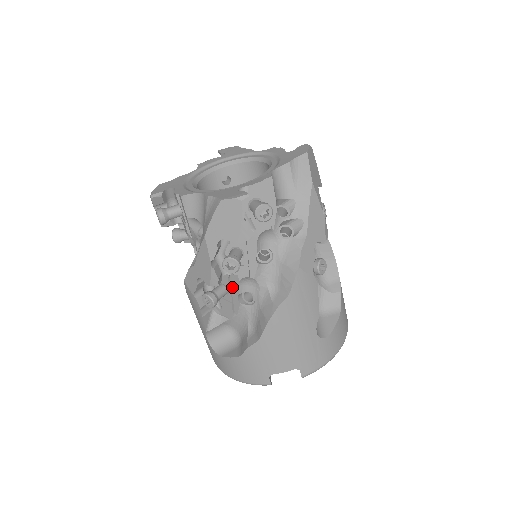
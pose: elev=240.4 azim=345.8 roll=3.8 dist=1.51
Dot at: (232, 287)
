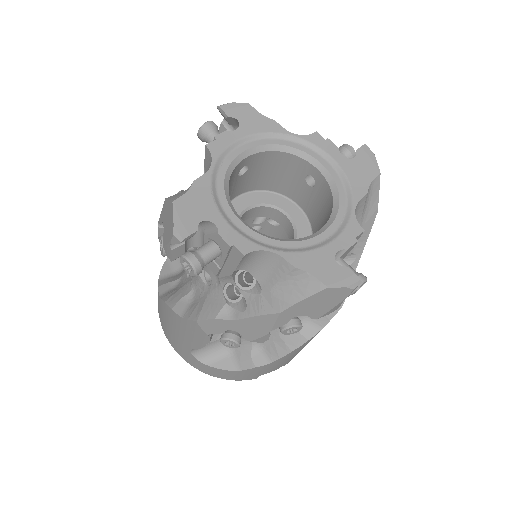
Dot at: occluded
